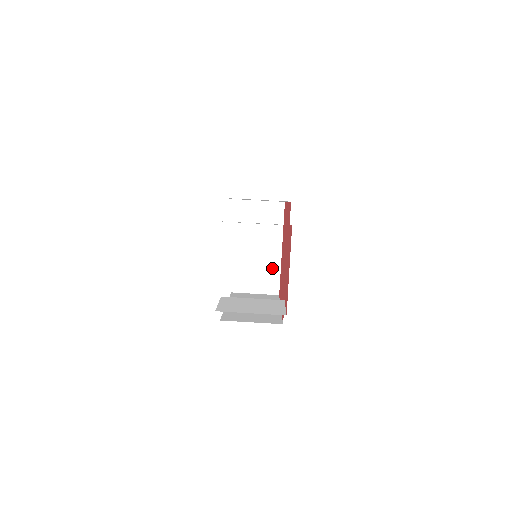
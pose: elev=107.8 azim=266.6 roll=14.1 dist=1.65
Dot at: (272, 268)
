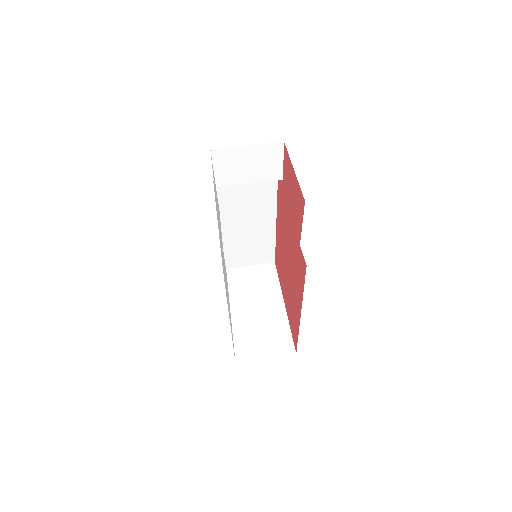
Dot at: (279, 326)
